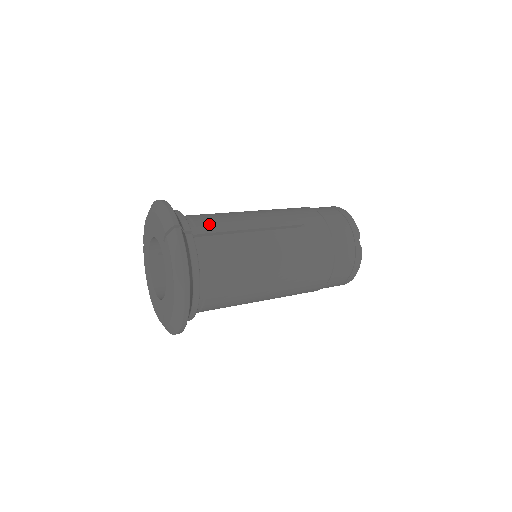
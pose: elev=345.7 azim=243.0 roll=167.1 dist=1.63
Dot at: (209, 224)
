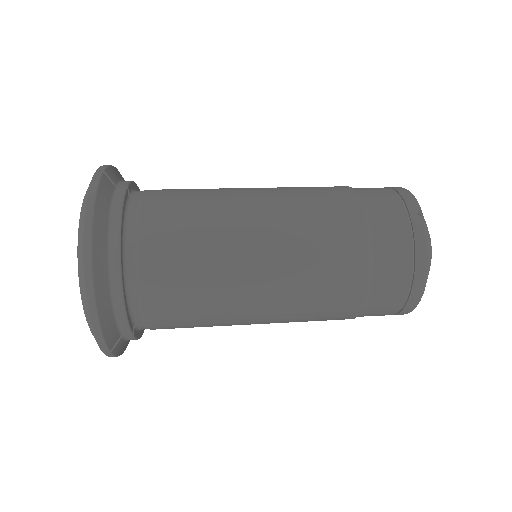
Dot at: (165, 190)
